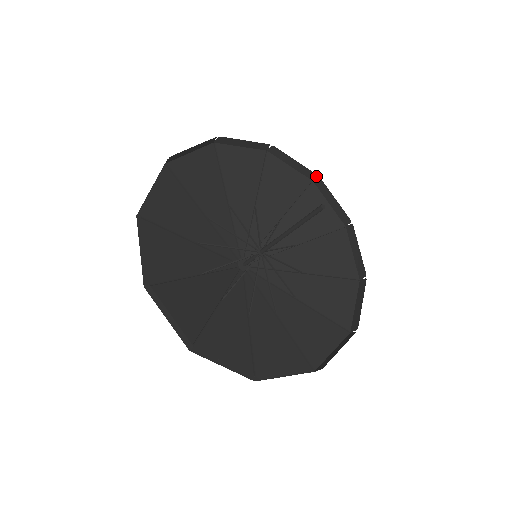
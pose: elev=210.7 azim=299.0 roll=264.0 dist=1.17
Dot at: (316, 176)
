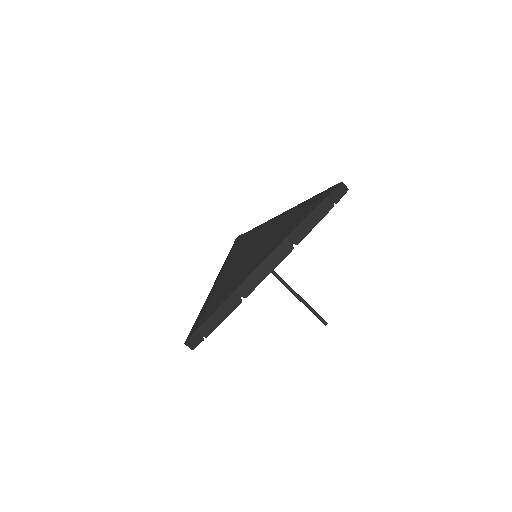
Dot at: occluded
